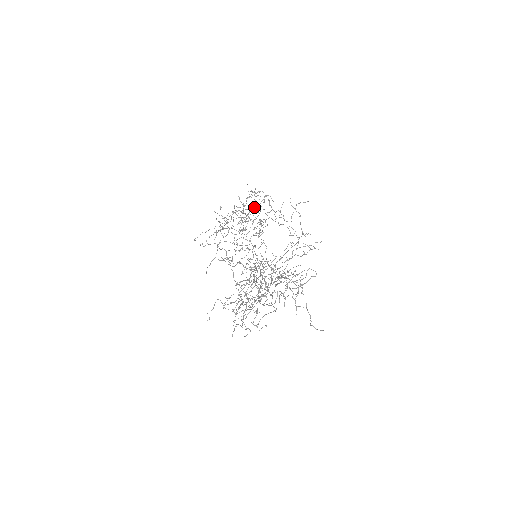
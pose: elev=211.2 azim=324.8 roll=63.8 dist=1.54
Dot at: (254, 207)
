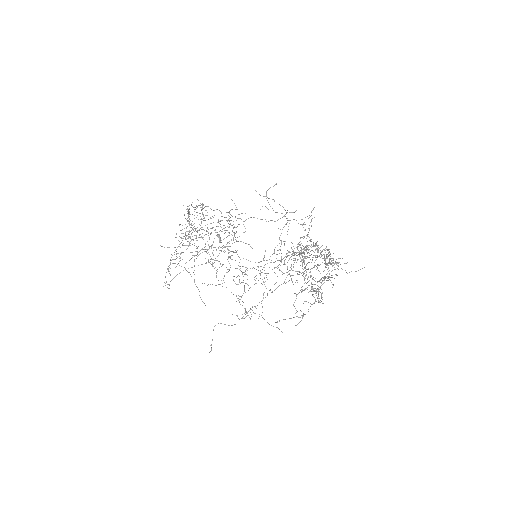
Dot at: (203, 220)
